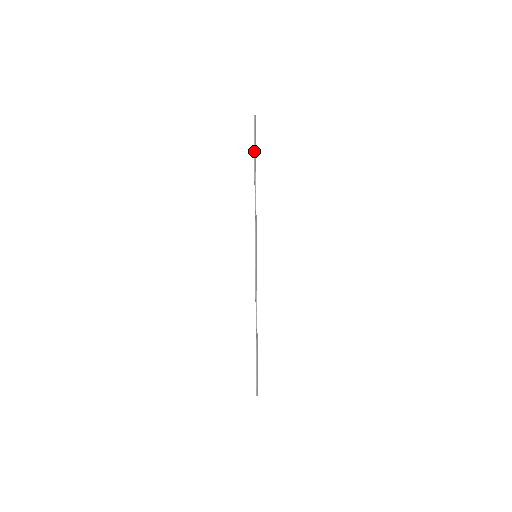
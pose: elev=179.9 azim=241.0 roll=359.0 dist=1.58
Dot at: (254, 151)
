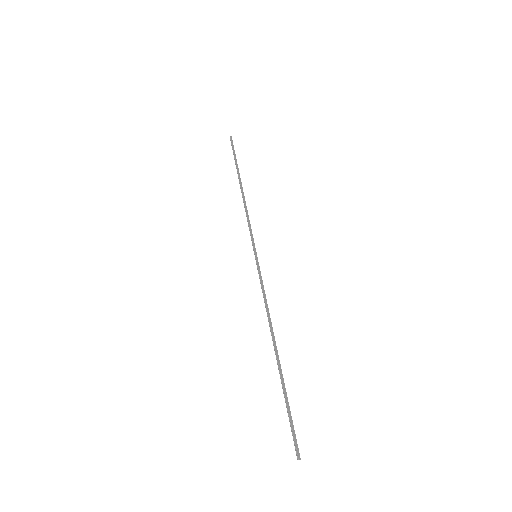
Dot at: (235, 163)
